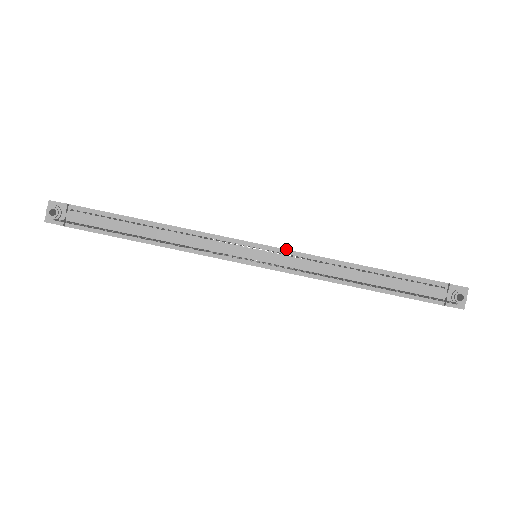
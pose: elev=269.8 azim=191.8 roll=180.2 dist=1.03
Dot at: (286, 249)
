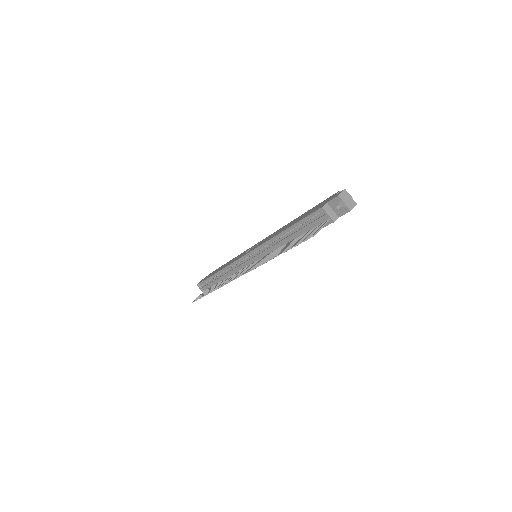
Dot at: (254, 249)
